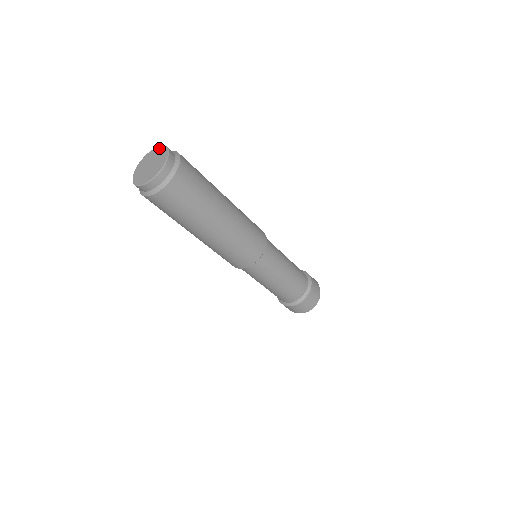
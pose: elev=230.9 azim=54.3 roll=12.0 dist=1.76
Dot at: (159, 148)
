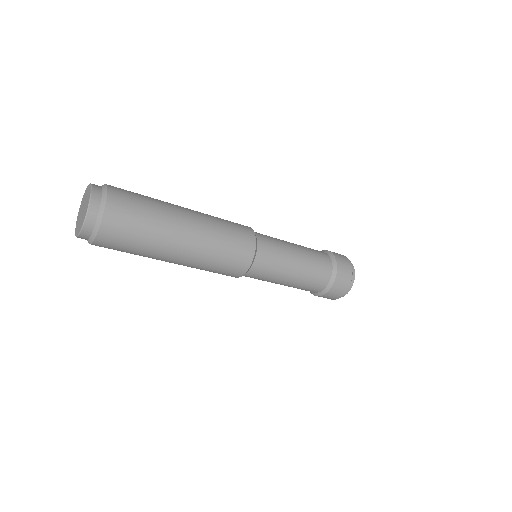
Dot at: (89, 189)
